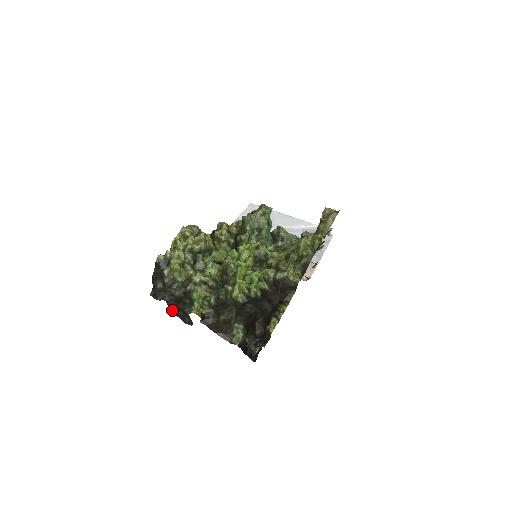
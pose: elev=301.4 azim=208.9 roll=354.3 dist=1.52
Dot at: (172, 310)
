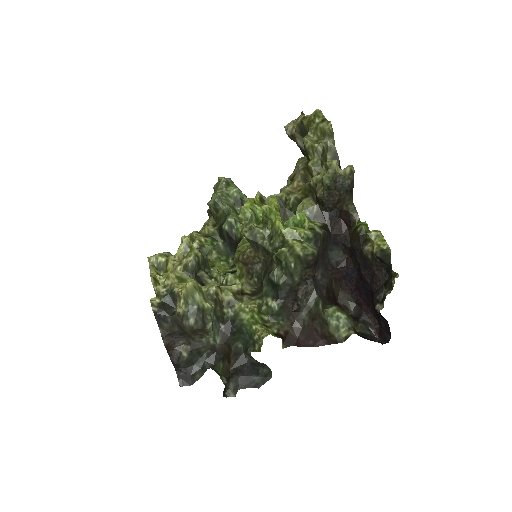
Dot at: (225, 389)
